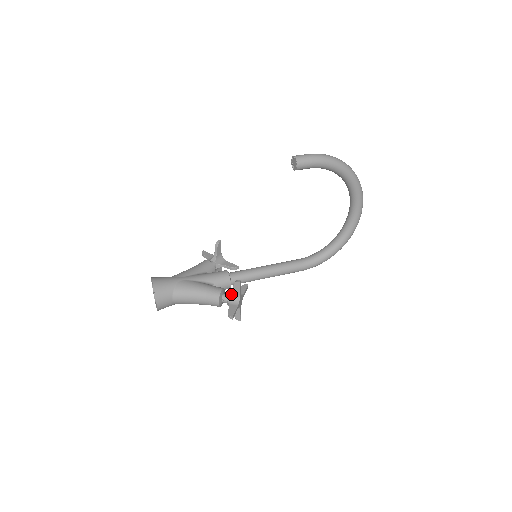
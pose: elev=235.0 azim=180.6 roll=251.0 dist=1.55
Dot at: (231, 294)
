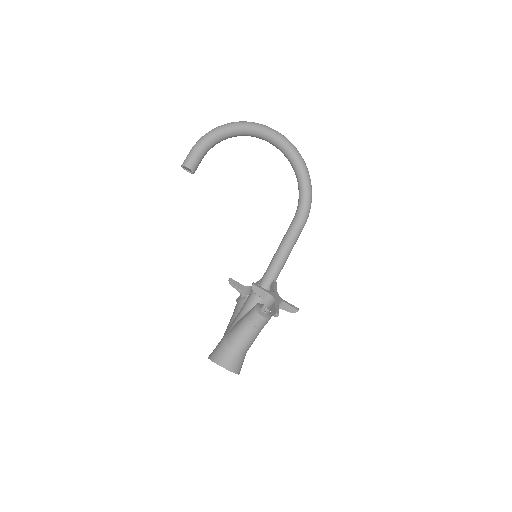
Dot at: (263, 300)
